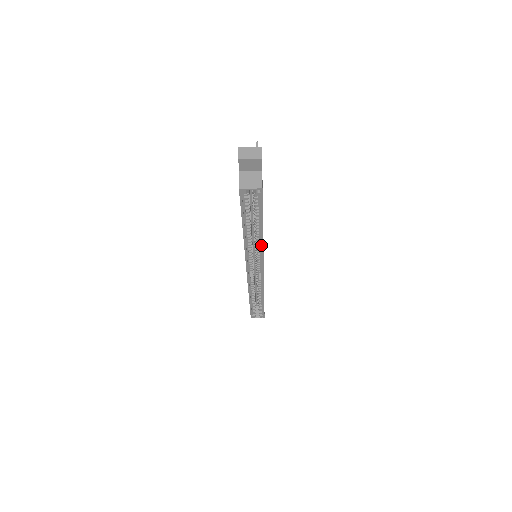
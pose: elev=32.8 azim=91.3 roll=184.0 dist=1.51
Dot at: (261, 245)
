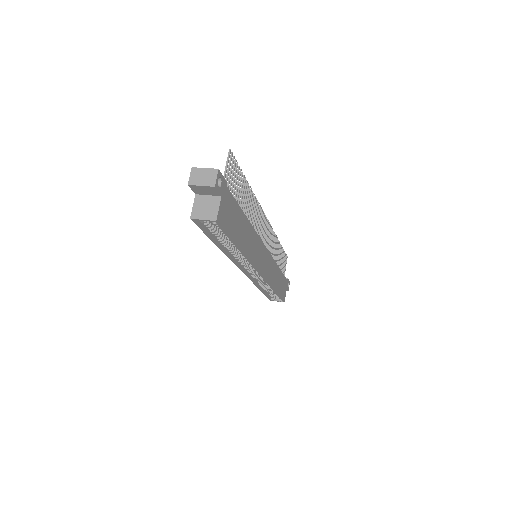
Dot at: (246, 258)
